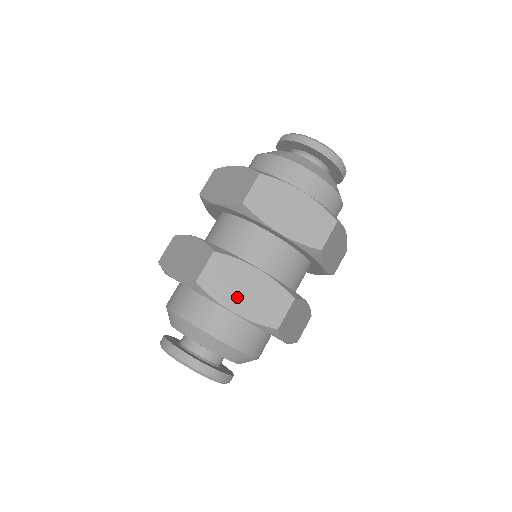
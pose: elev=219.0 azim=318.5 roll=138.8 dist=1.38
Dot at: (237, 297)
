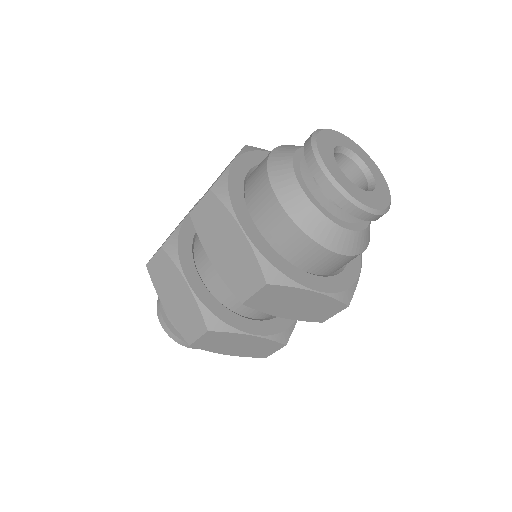
Dot at: (230, 349)
